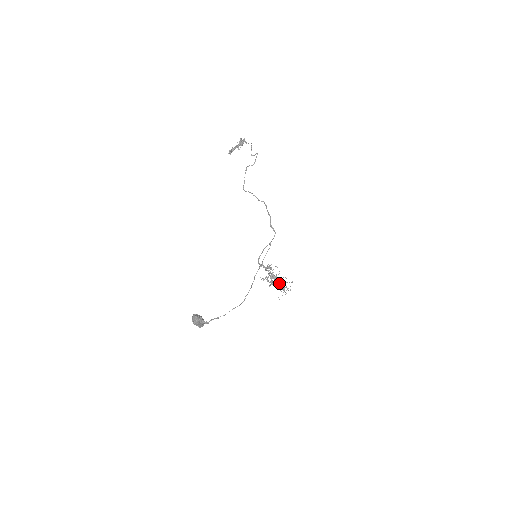
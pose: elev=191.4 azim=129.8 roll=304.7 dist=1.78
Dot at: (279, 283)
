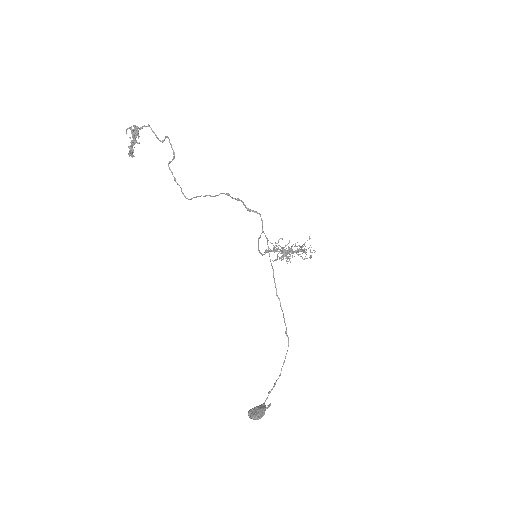
Dot at: (297, 252)
